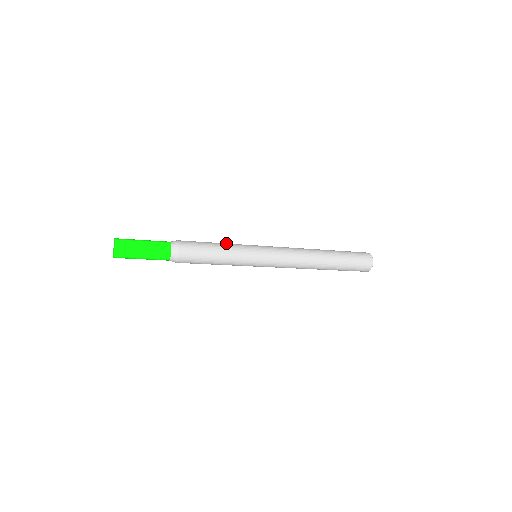
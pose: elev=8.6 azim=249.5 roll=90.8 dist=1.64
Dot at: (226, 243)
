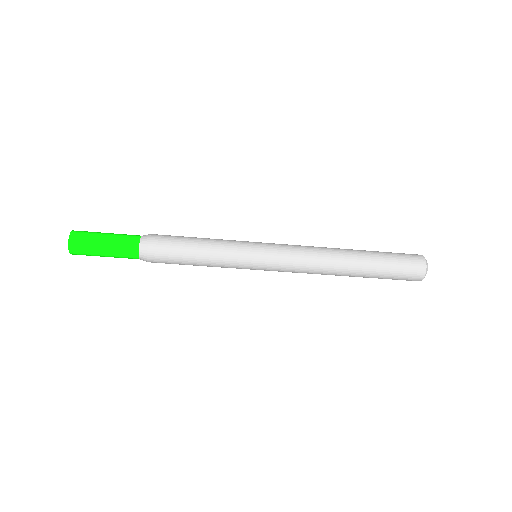
Dot at: occluded
